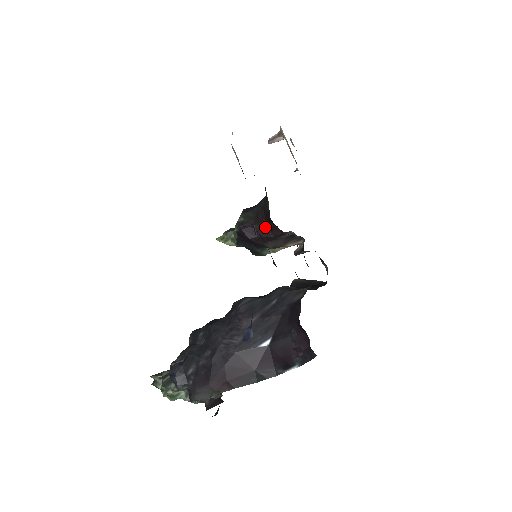
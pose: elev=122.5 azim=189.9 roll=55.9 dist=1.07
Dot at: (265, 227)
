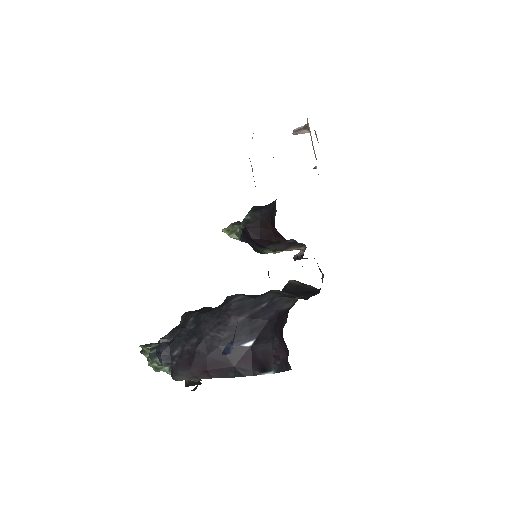
Dot at: (269, 231)
